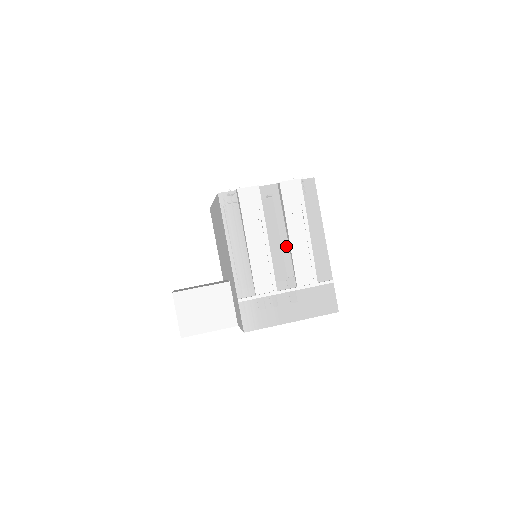
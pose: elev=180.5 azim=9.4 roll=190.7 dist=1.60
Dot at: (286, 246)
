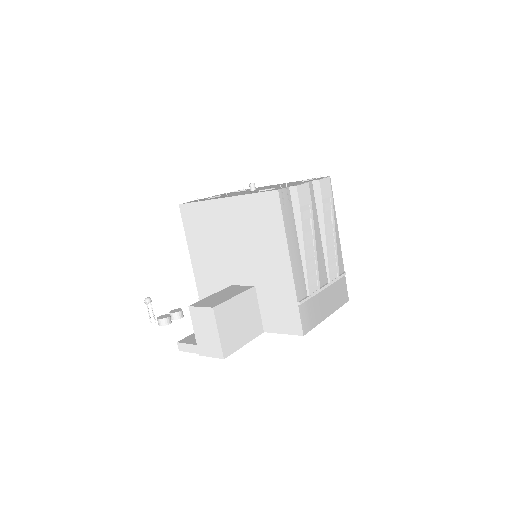
Dot at: (320, 243)
